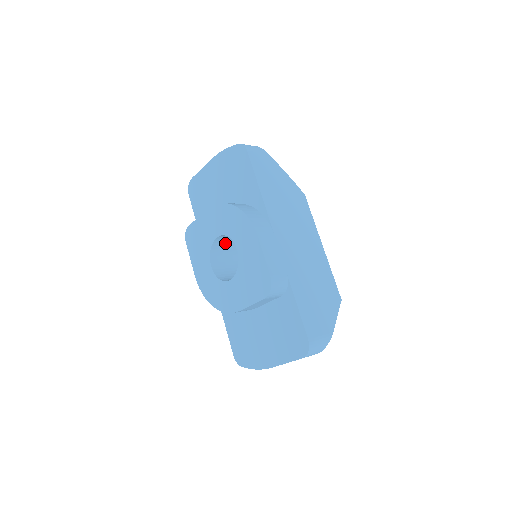
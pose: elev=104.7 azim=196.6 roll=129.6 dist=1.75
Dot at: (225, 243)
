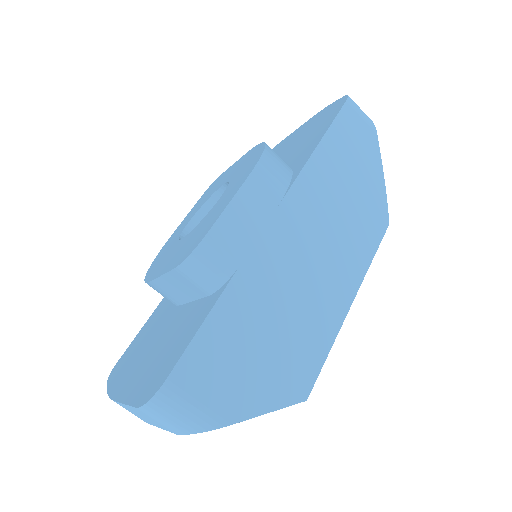
Dot at: occluded
